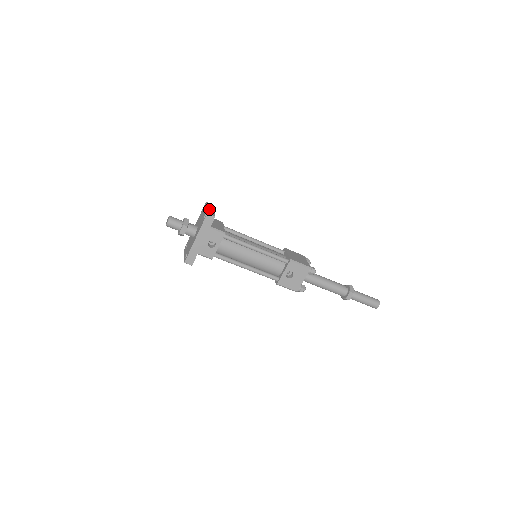
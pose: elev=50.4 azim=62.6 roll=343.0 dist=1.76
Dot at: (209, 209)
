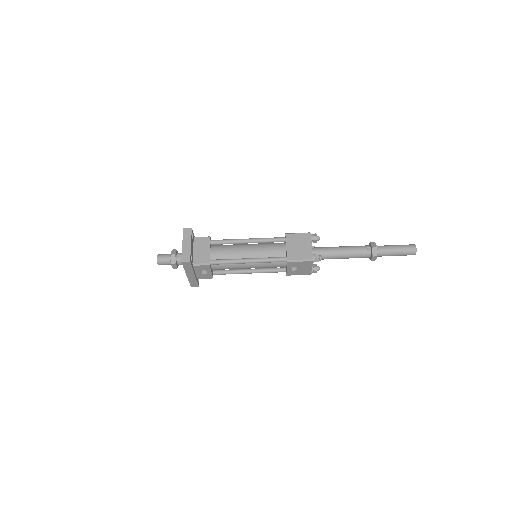
Dot at: (184, 248)
